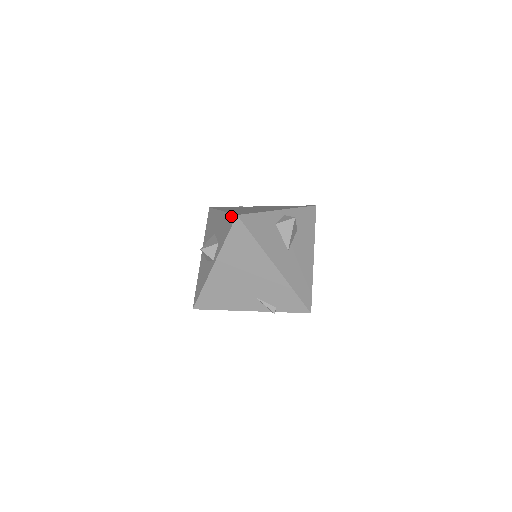
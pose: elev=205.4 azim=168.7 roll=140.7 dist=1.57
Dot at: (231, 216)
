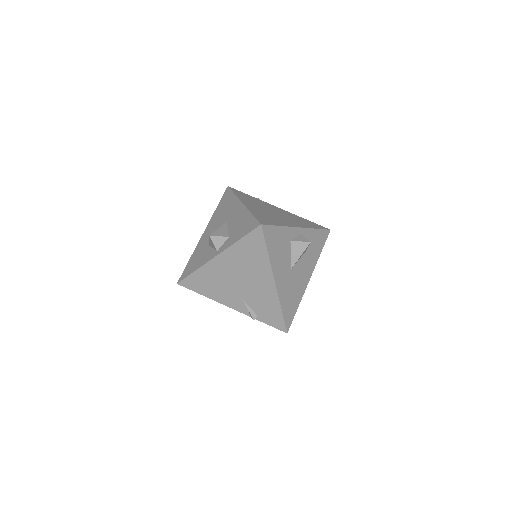
Dot at: (253, 220)
